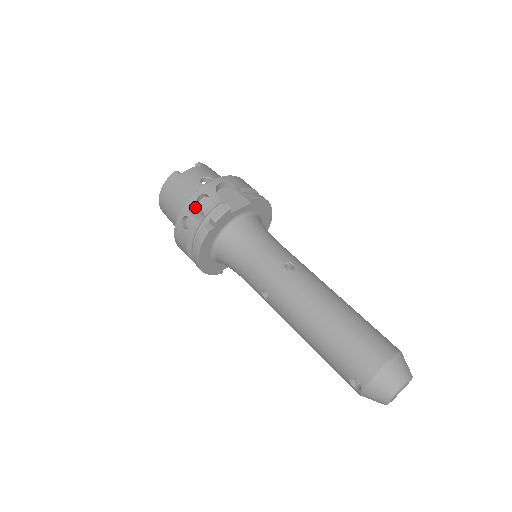
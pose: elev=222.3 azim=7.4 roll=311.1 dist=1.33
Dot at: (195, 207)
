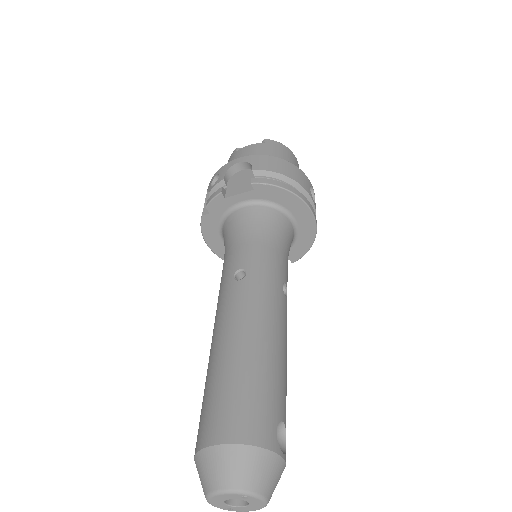
Dot at: (209, 188)
